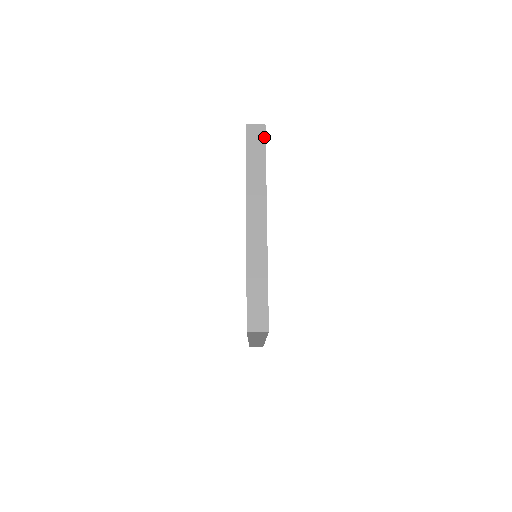
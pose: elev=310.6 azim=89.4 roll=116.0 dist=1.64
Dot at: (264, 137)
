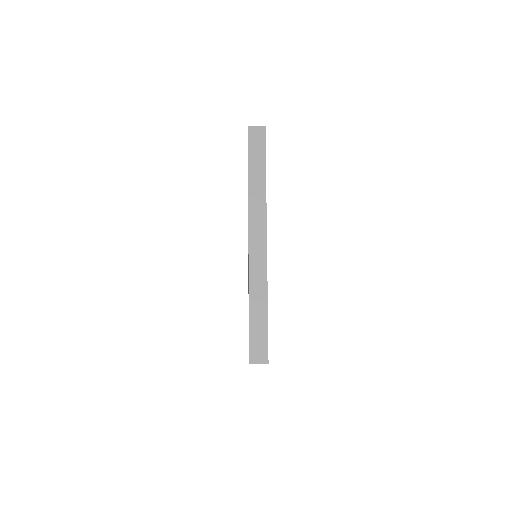
Dot at: occluded
